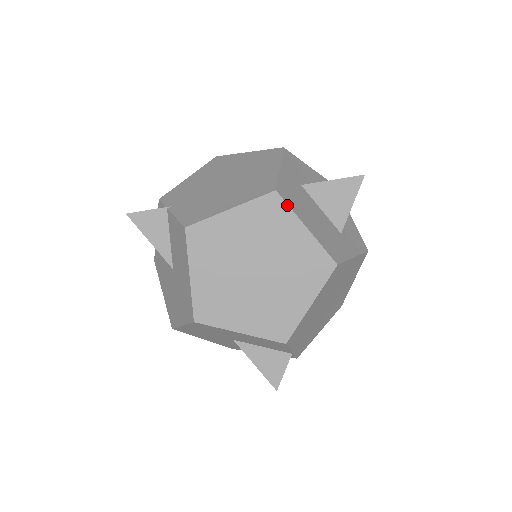
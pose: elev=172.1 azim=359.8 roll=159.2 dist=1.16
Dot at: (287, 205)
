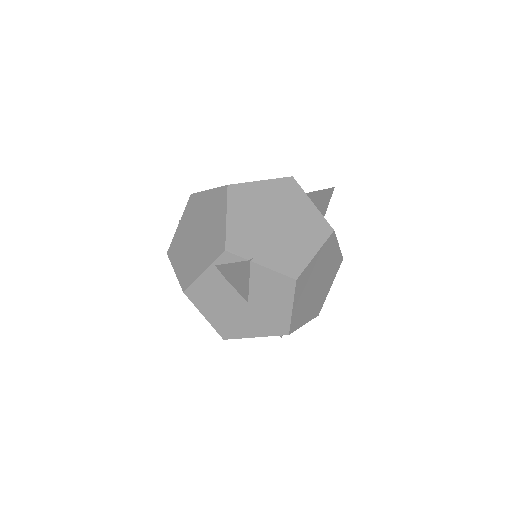
Dot at: (336, 237)
